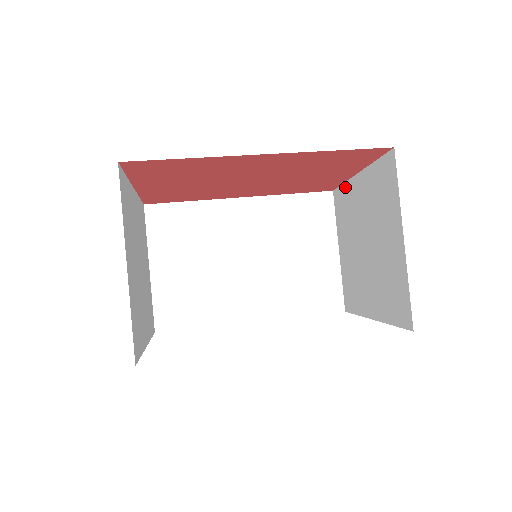
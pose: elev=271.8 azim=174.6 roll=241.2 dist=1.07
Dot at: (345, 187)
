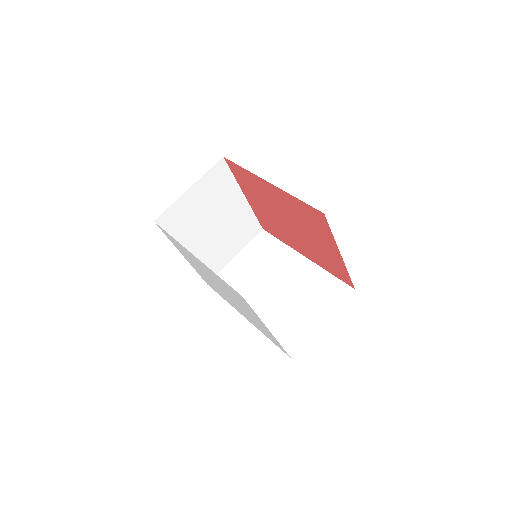
Dot at: occluded
